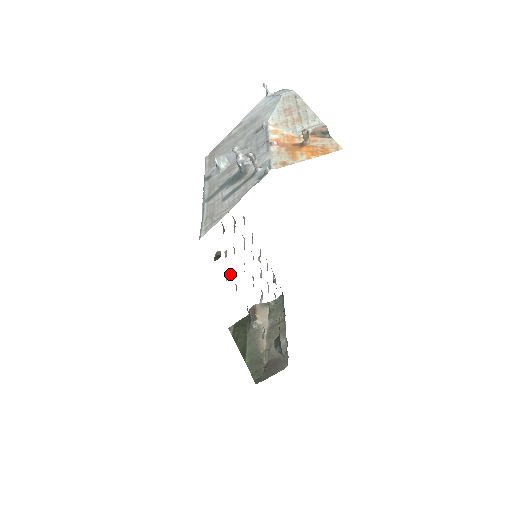
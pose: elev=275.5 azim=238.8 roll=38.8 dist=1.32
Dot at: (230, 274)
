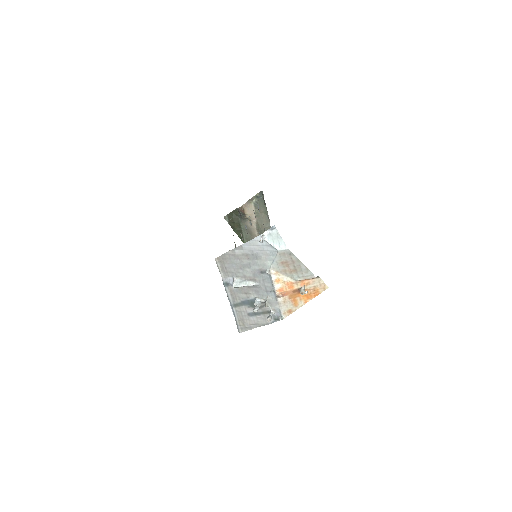
Dot at: occluded
